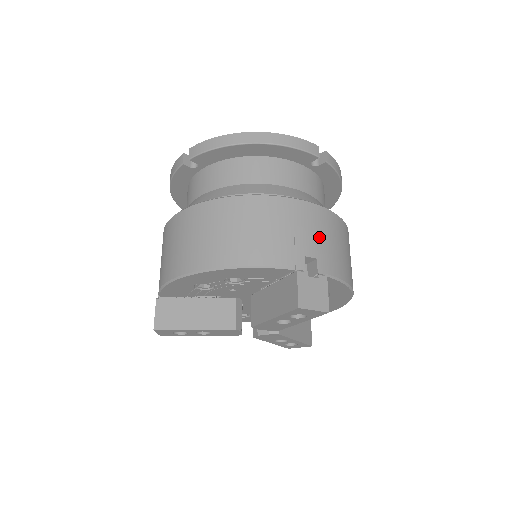
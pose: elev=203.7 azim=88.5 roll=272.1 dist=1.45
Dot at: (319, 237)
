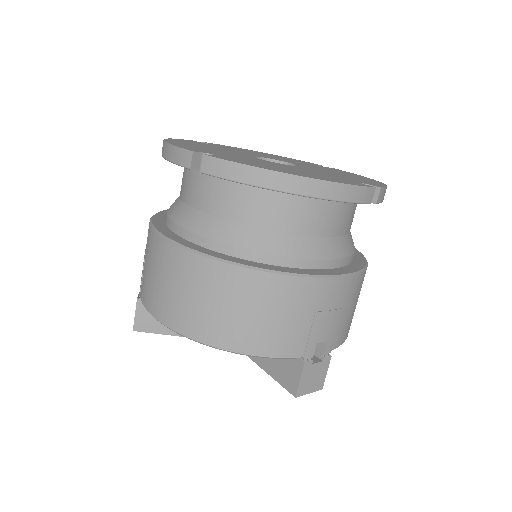
Dot at: (337, 315)
